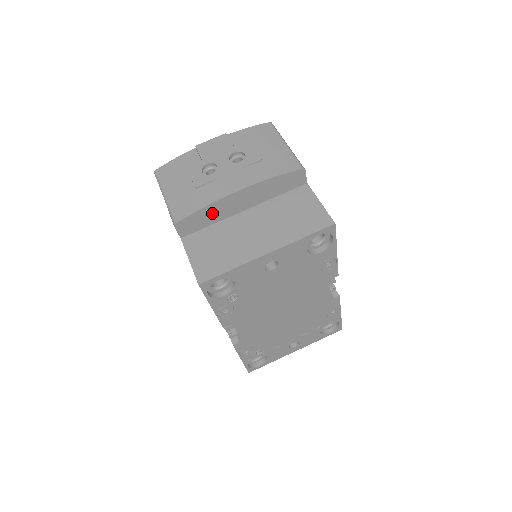
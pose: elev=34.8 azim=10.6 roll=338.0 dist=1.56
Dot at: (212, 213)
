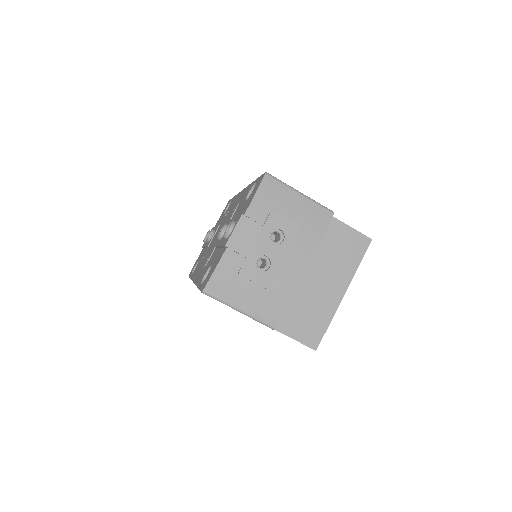
Dot at: occluded
